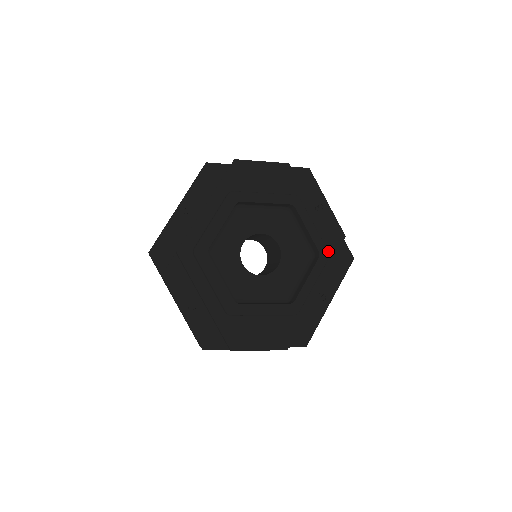
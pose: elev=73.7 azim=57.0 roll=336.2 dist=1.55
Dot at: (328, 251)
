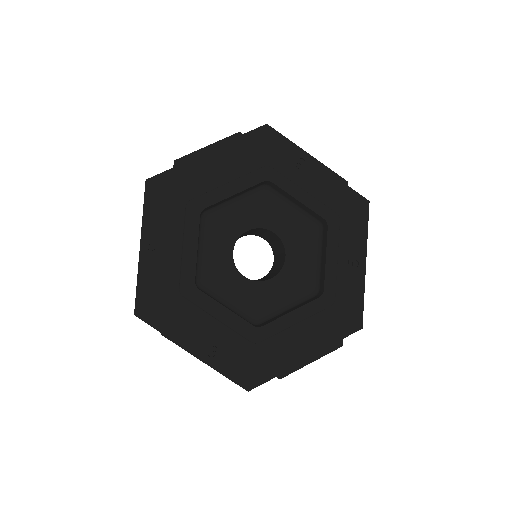
Dot at: (335, 212)
